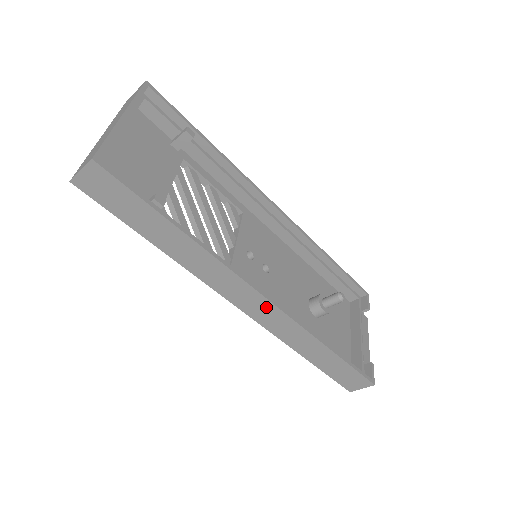
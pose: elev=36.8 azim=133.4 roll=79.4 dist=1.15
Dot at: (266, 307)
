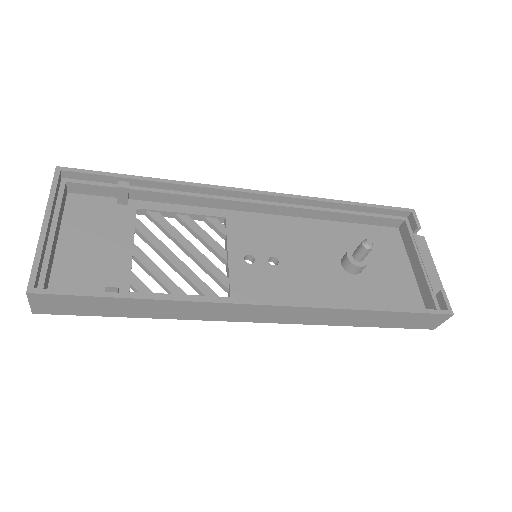
Dot at: (280, 311)
